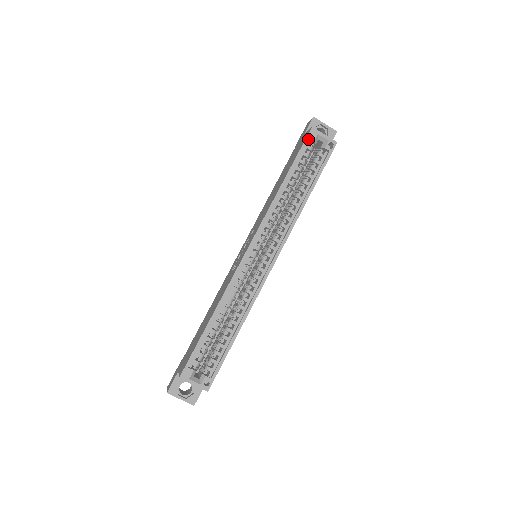
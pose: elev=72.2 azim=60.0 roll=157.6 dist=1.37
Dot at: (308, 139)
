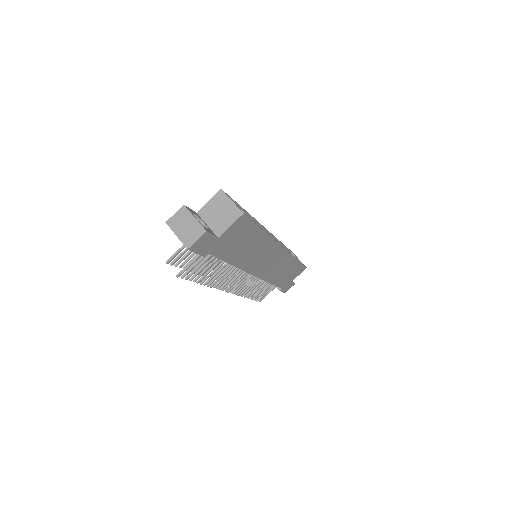
Dot at: (292, 252)
